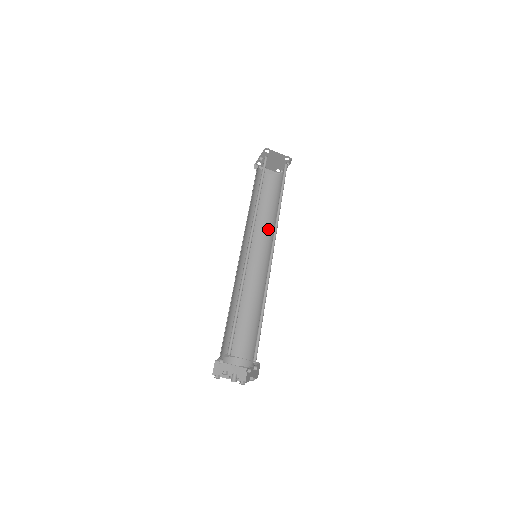
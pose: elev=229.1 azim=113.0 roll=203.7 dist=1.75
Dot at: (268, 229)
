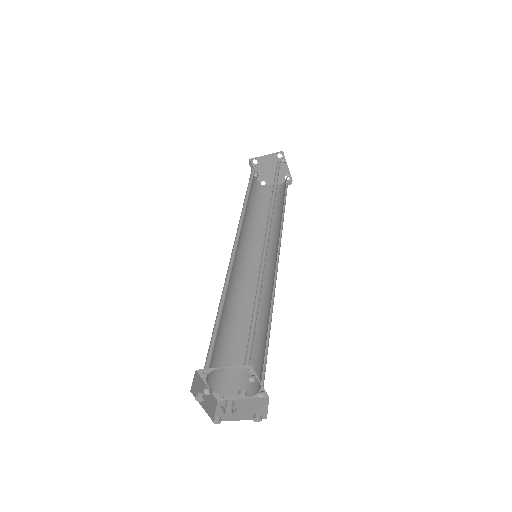
Dot at: (279, 229)
